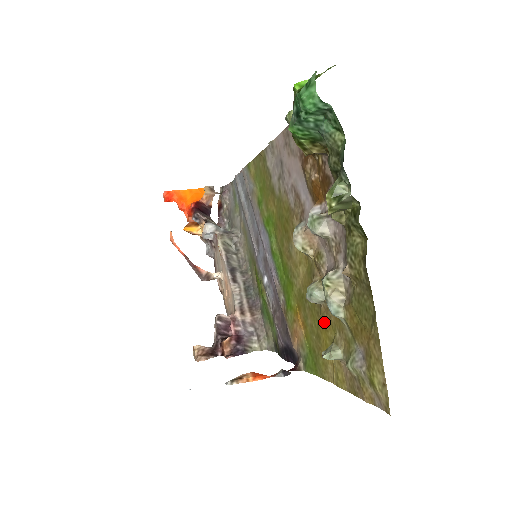
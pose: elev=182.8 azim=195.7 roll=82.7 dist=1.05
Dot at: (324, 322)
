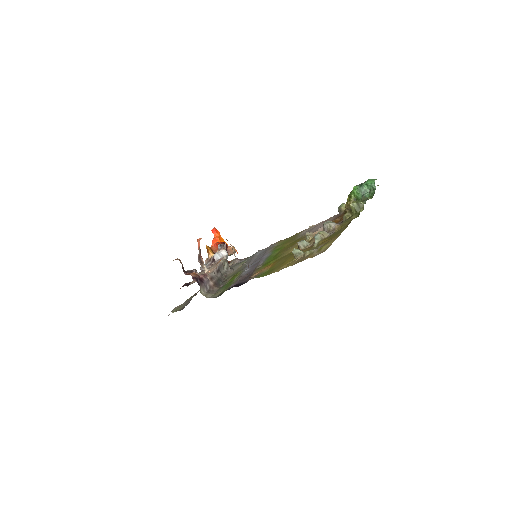
Dot at: occluded
